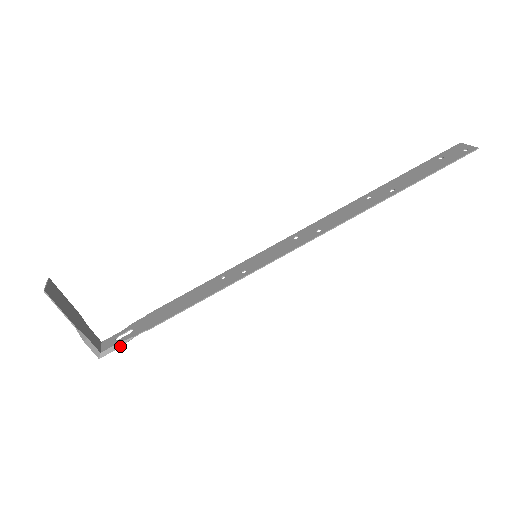
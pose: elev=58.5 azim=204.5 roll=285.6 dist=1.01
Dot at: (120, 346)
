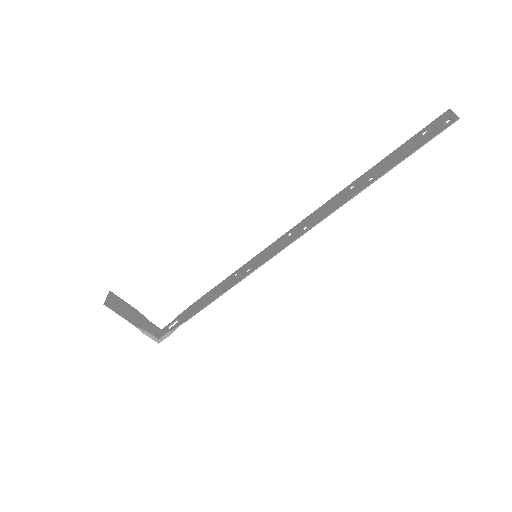
Dot at: (170, 334)
